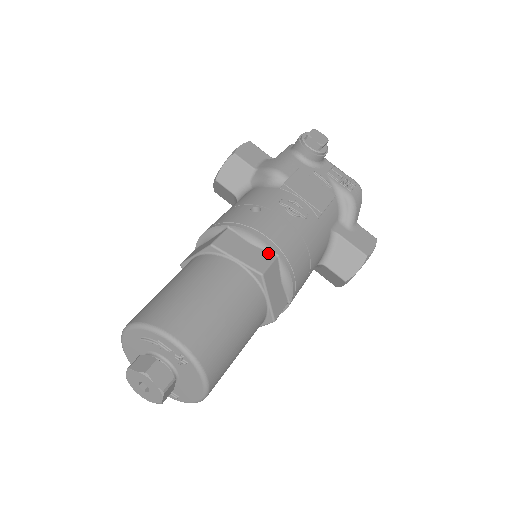
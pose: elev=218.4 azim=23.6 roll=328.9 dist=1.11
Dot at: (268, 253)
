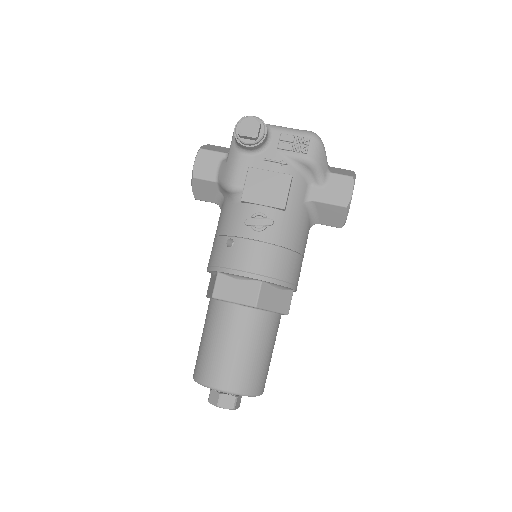
Dot at: (254, 282)
